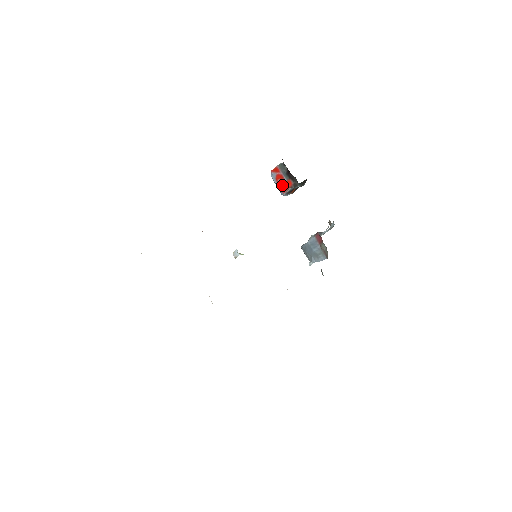
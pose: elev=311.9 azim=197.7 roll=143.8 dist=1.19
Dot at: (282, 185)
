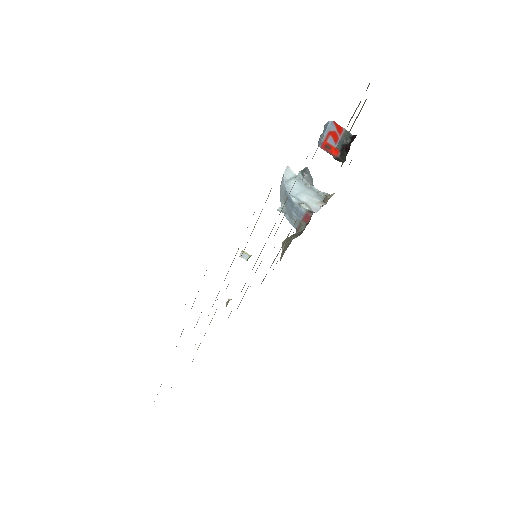
Dot at: (328, 143)
